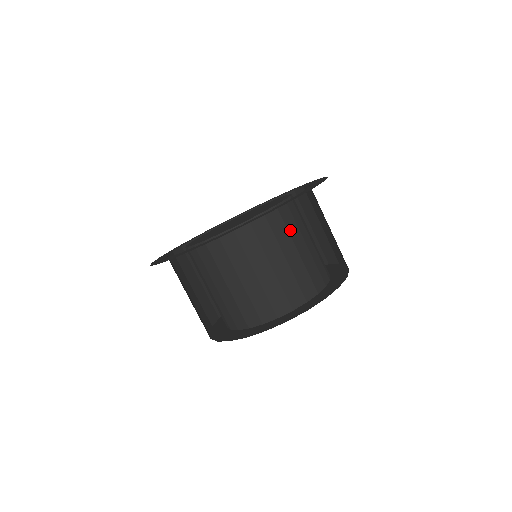
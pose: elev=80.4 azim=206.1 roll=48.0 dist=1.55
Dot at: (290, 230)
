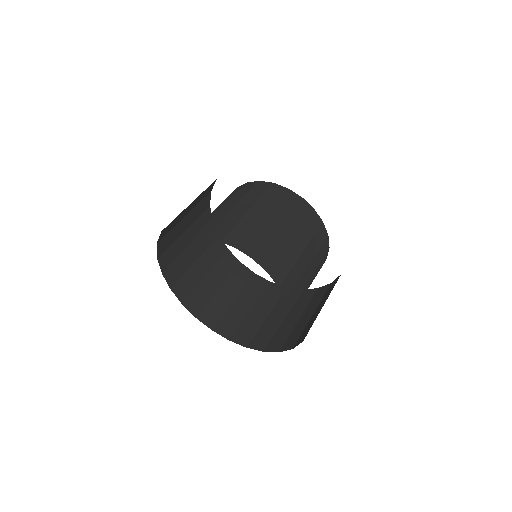
Dot at: (313, 242)
